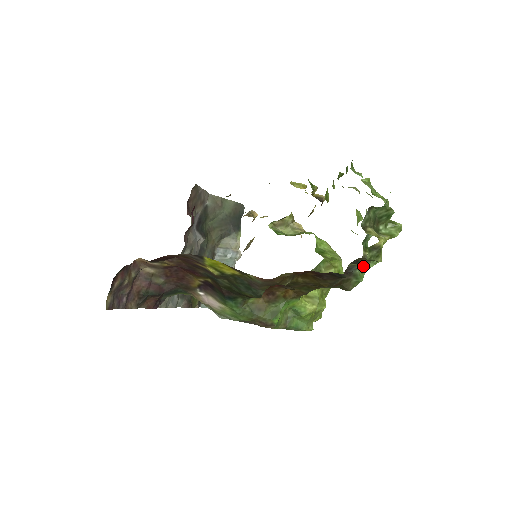
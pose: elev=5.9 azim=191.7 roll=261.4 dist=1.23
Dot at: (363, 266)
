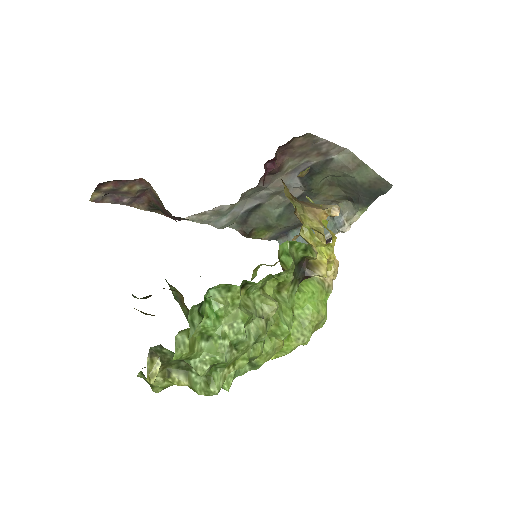
Dot at: occluded
